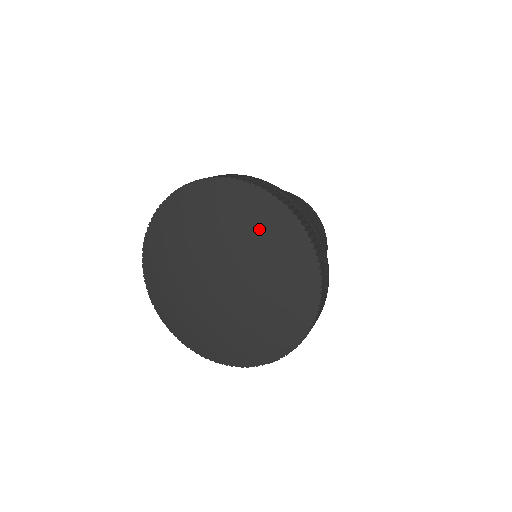
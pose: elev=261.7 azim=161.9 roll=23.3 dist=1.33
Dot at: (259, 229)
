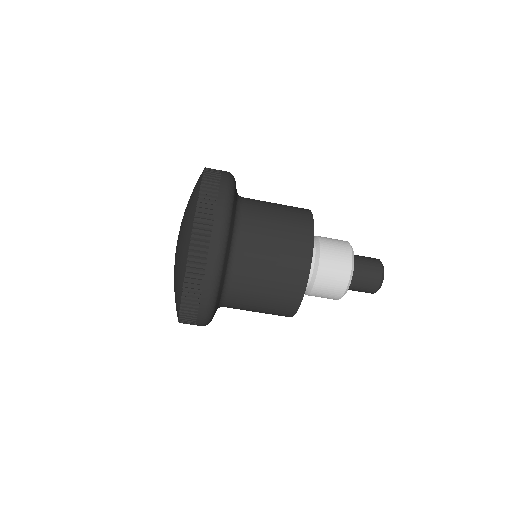
Dot at: occluded
